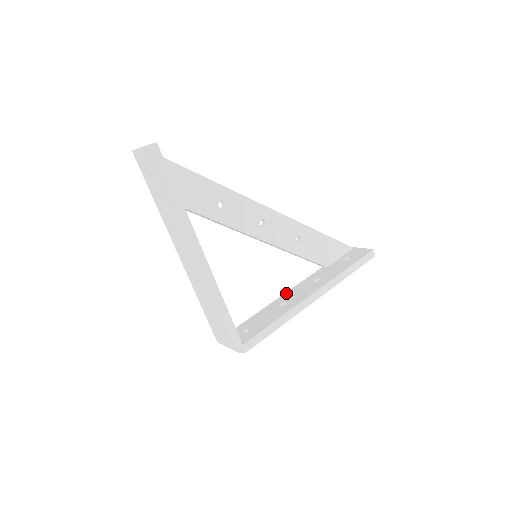
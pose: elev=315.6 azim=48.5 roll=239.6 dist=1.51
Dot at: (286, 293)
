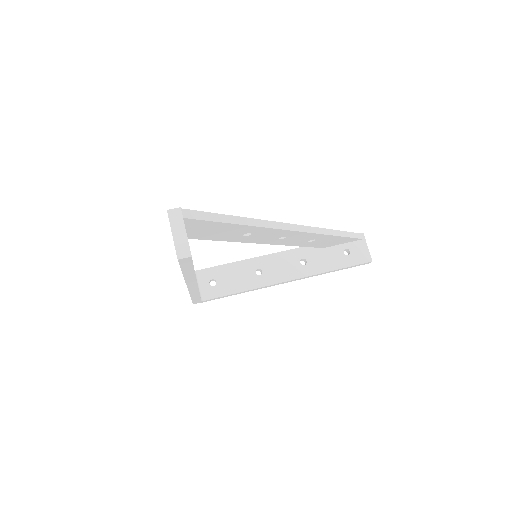
Dot at: (271, 256)
